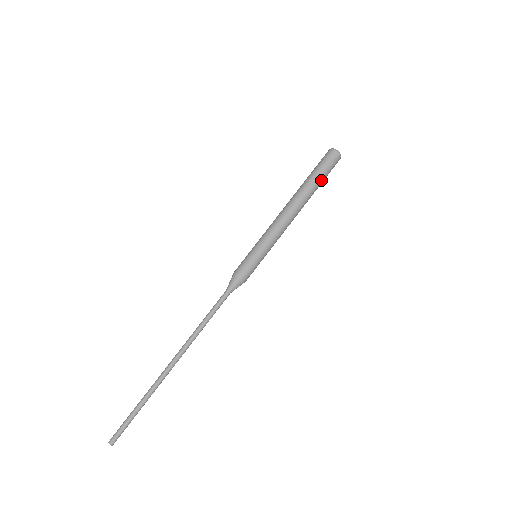
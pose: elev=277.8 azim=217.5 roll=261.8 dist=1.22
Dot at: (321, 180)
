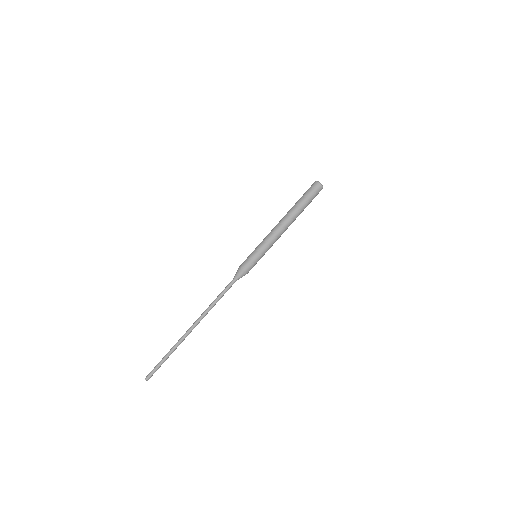
Dot at: (307, 204)
